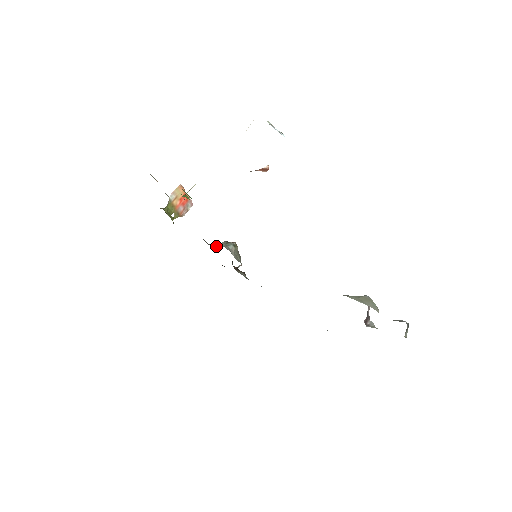
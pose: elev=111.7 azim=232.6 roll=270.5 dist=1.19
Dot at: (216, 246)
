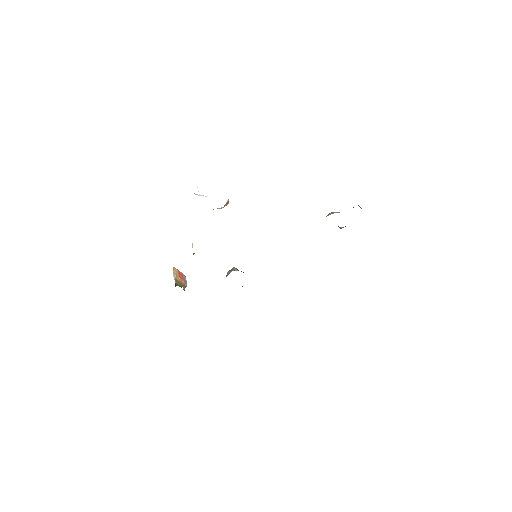
Dot at: occluded
